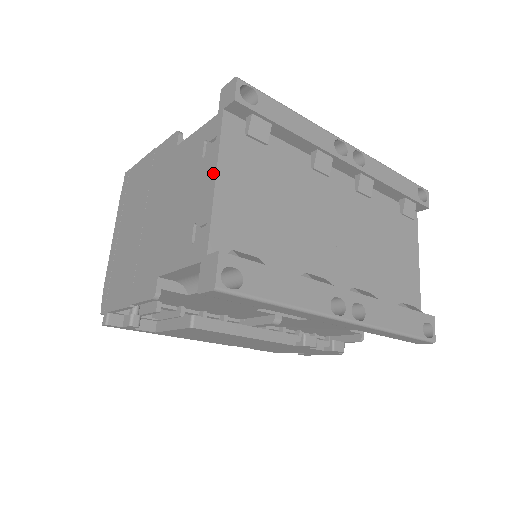
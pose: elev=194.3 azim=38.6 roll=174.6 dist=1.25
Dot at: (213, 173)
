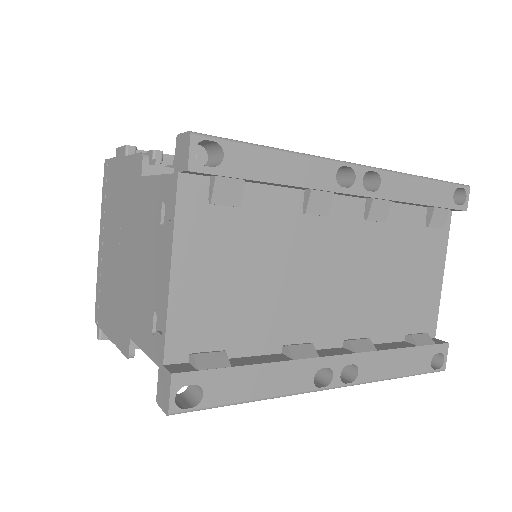
Dot at: (168, 261)
